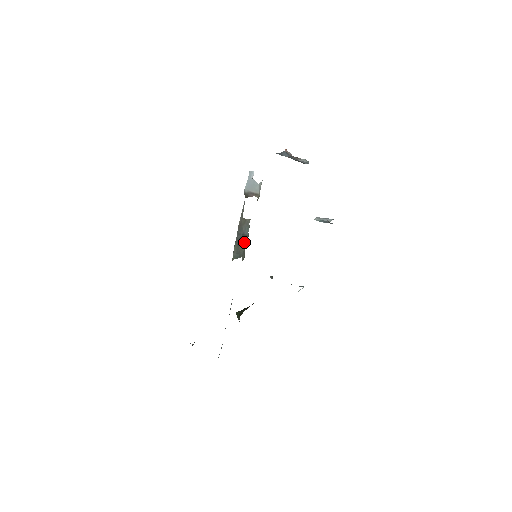
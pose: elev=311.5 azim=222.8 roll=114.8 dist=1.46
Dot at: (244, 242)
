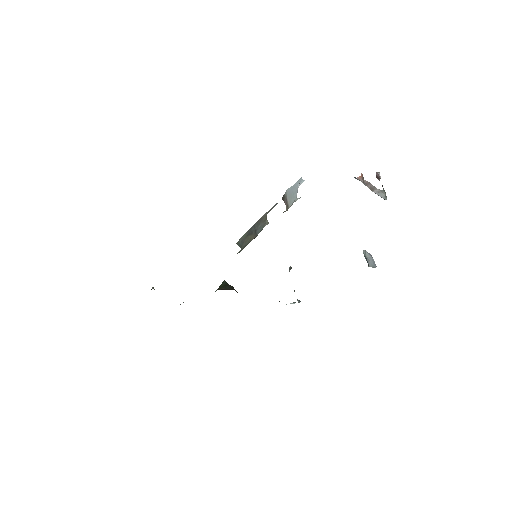
Dot at: (251, 238)
